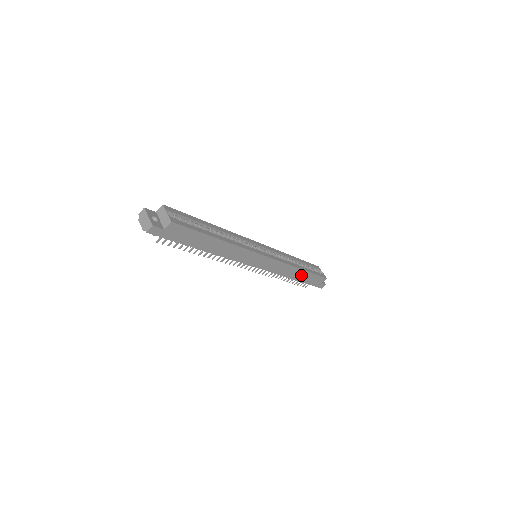
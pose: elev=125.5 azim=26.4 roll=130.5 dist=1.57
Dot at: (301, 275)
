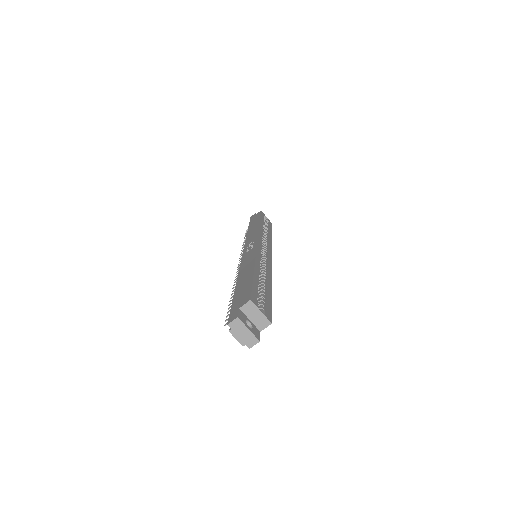
Dot at: occluded
